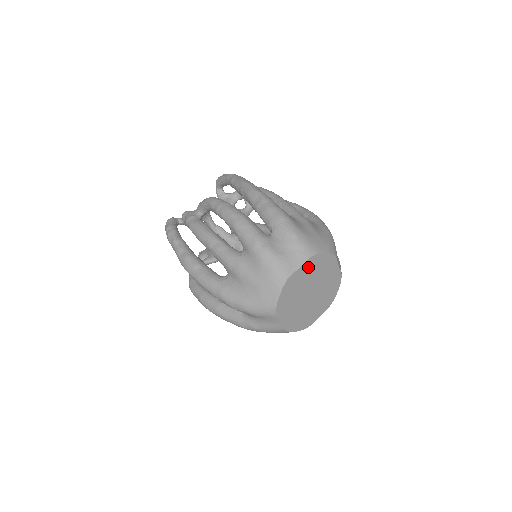
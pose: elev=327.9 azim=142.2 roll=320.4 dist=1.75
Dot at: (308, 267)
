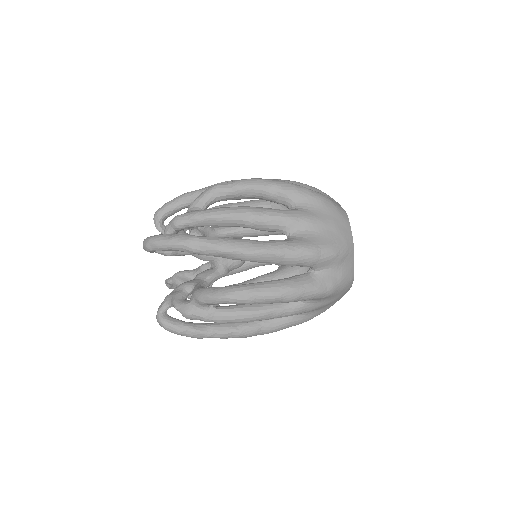
Dot at: occluded
